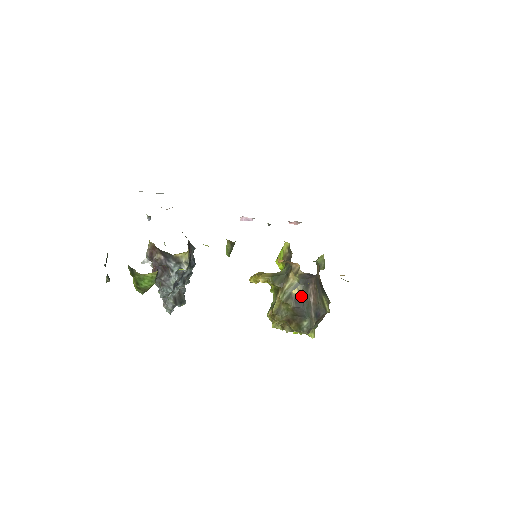
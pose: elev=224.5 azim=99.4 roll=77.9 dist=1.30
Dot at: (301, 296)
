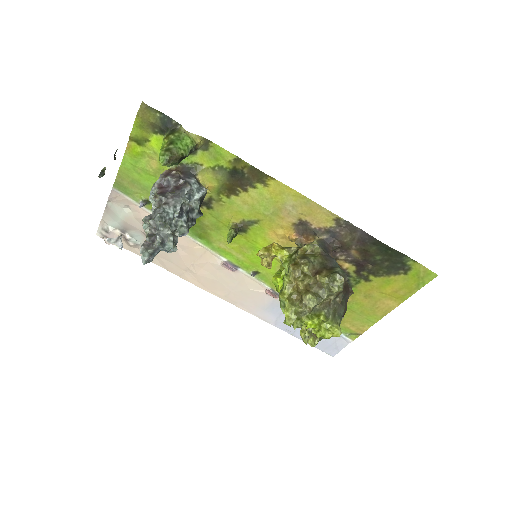
Dot at: occluded
